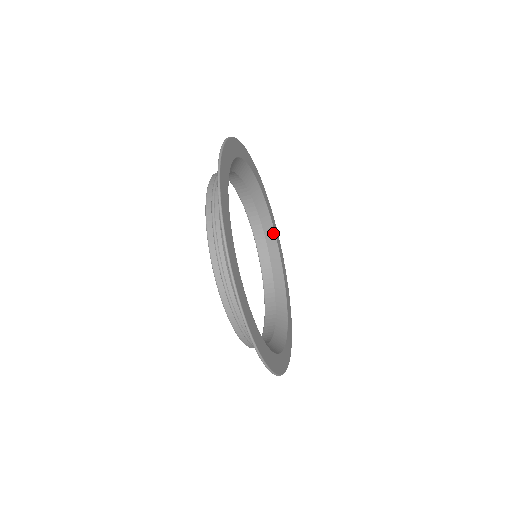
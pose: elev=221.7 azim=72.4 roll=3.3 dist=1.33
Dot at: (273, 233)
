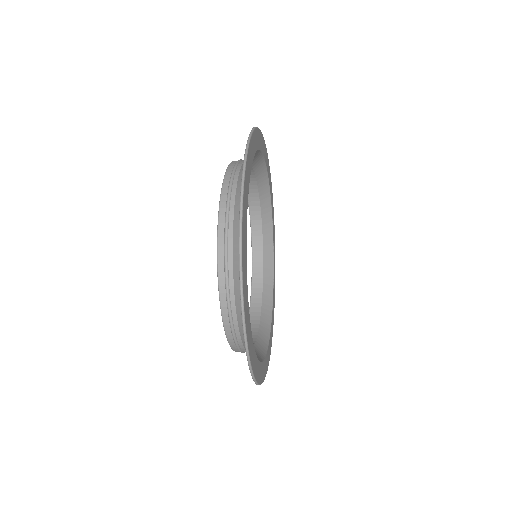
Dot at: (270, 220)
